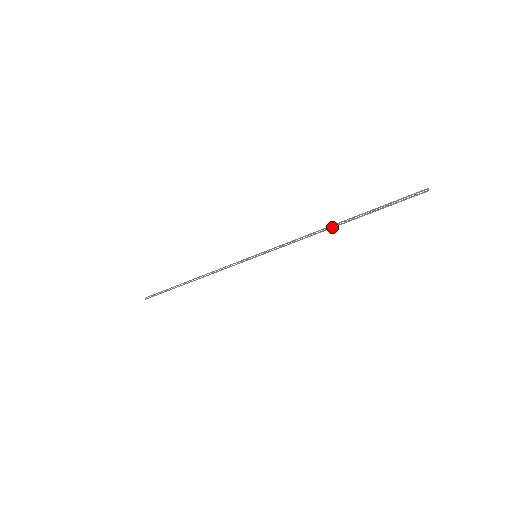
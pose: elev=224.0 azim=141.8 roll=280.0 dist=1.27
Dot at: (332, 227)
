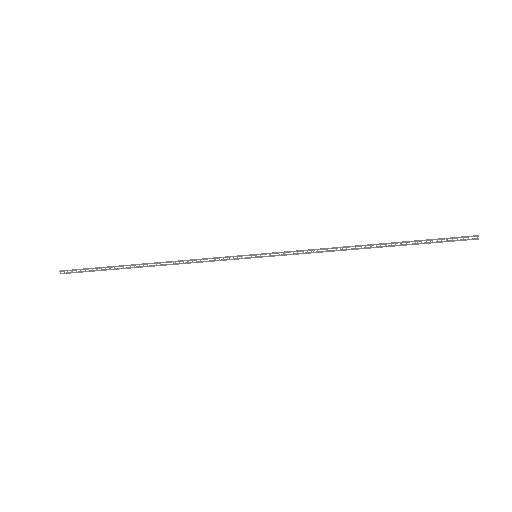
Dot at: (365, 248)
